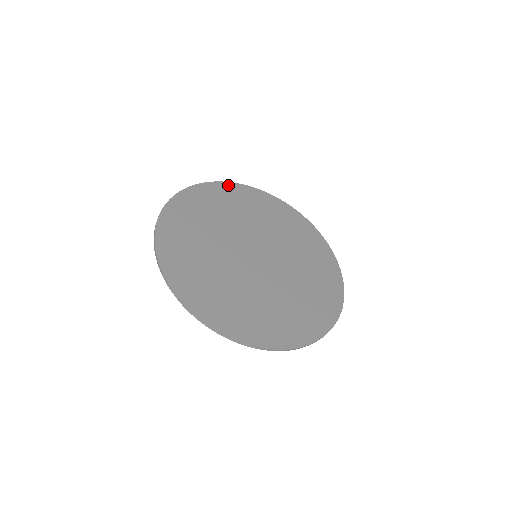
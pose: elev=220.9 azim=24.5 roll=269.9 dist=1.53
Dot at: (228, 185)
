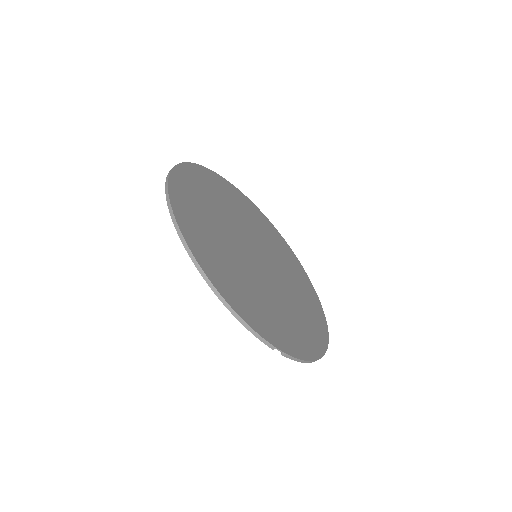
Dot at: (293, 254)
